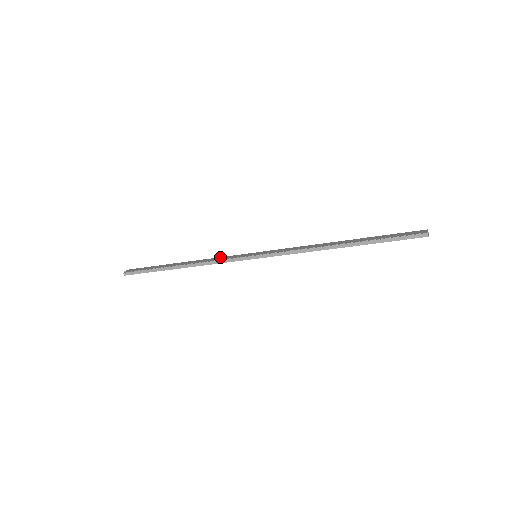
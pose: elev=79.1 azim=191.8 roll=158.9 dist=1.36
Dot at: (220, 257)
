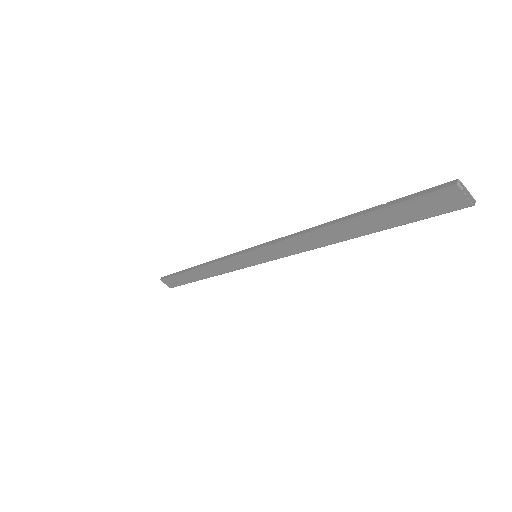
Dot at: occluded
